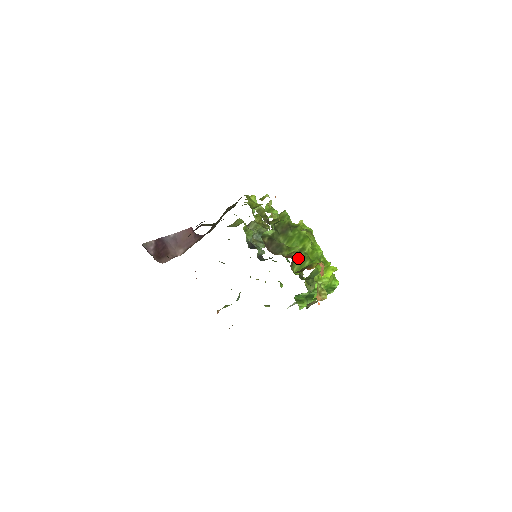
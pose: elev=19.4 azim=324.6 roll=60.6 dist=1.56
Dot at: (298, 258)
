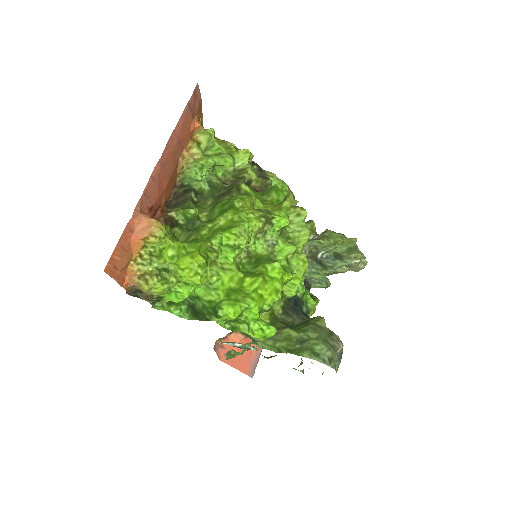
Dot at: (188, 226)
